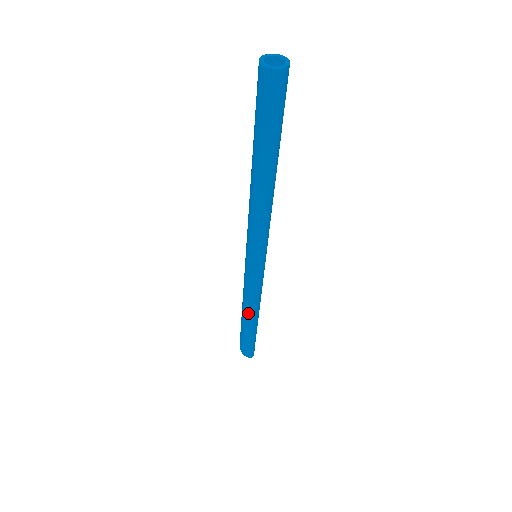
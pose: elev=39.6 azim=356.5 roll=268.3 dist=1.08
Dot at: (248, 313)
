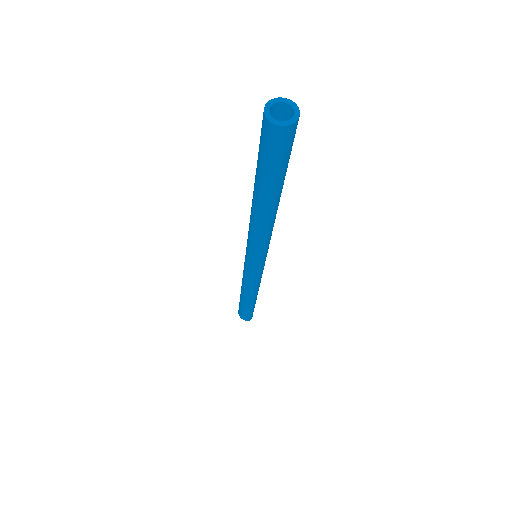
Dot at: (252, 296)
